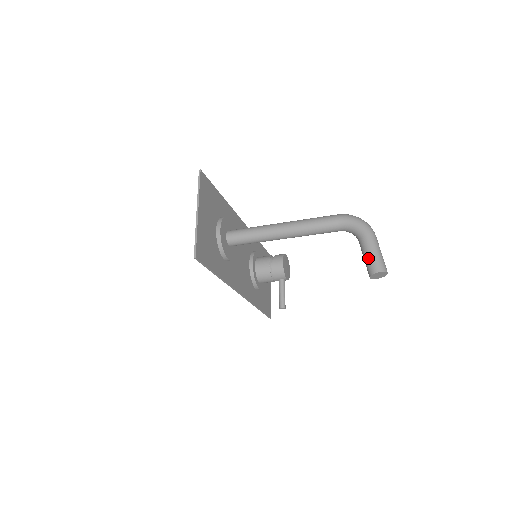
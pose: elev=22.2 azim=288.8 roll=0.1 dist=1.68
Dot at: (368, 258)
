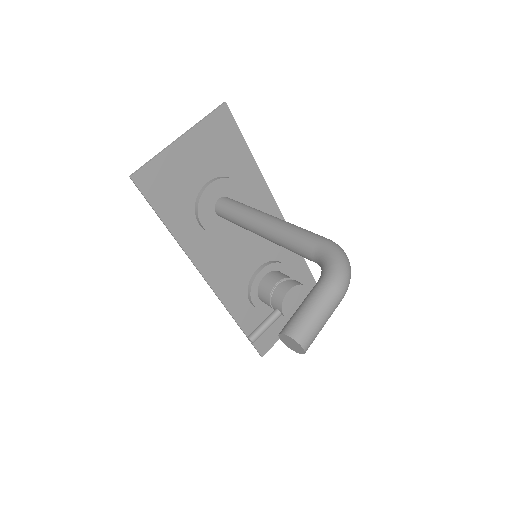
Dot at: (297, 309)
